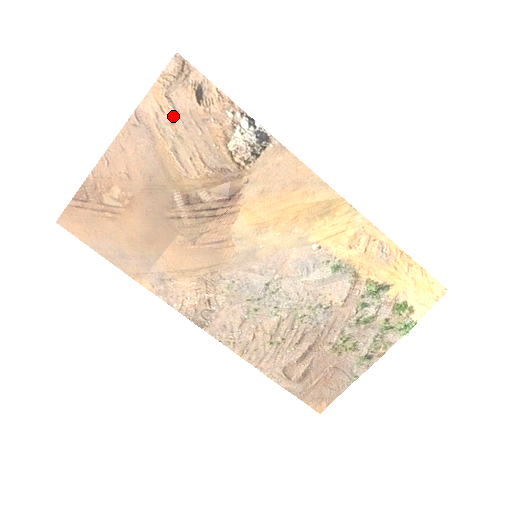
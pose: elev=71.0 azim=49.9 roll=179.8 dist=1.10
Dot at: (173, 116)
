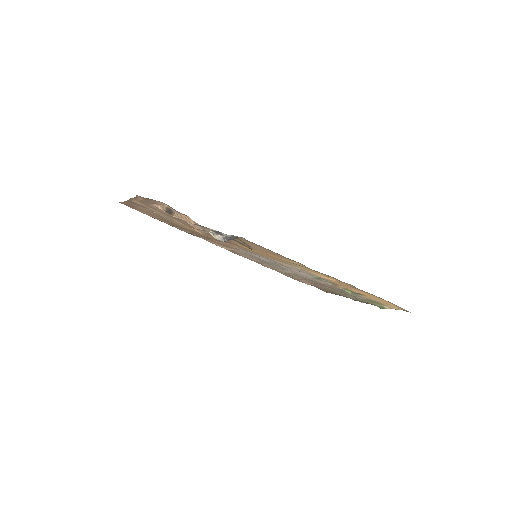
Dot at: occluded
